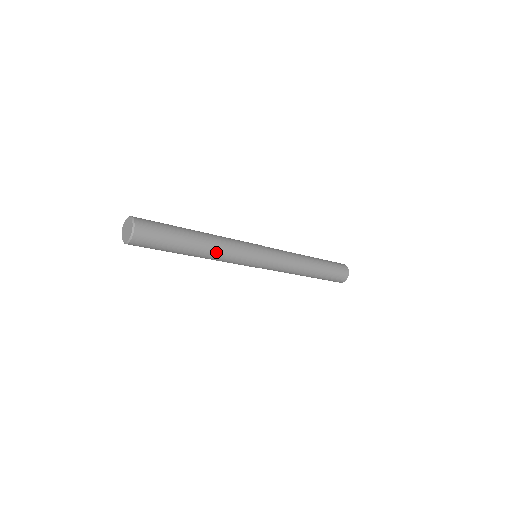
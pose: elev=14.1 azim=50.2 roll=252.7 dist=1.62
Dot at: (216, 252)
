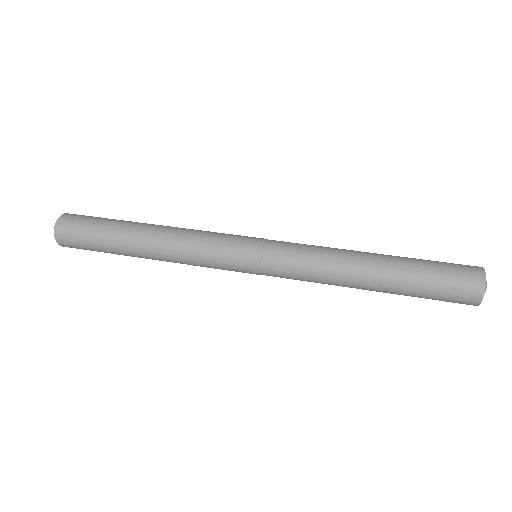
Dot at: (169, 256)
